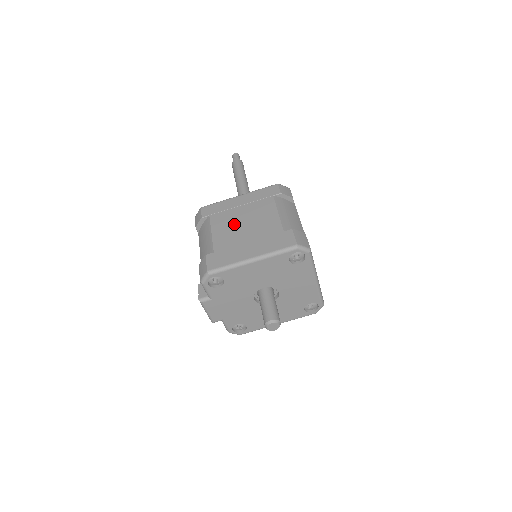
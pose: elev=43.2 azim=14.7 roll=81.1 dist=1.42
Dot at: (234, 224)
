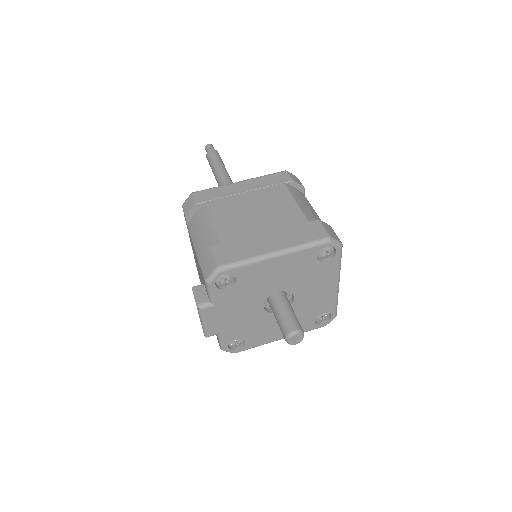
Dot at: (241, 212)
